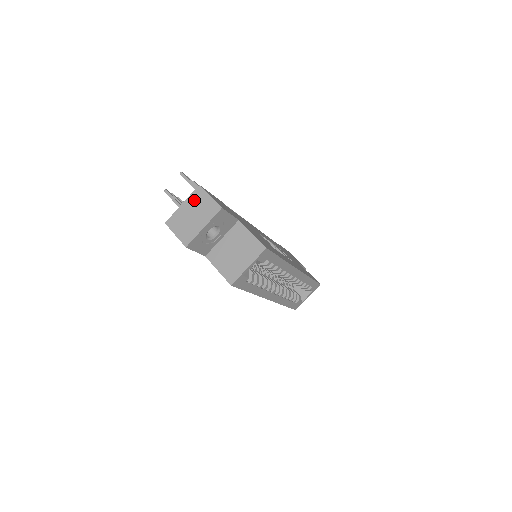
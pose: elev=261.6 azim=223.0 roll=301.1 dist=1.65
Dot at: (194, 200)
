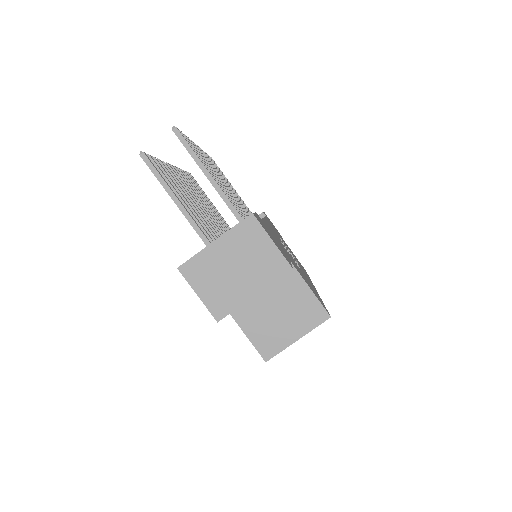
Dot at: (240, 240)
